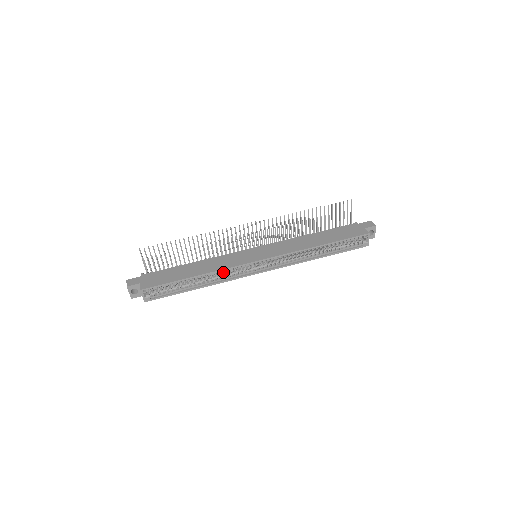
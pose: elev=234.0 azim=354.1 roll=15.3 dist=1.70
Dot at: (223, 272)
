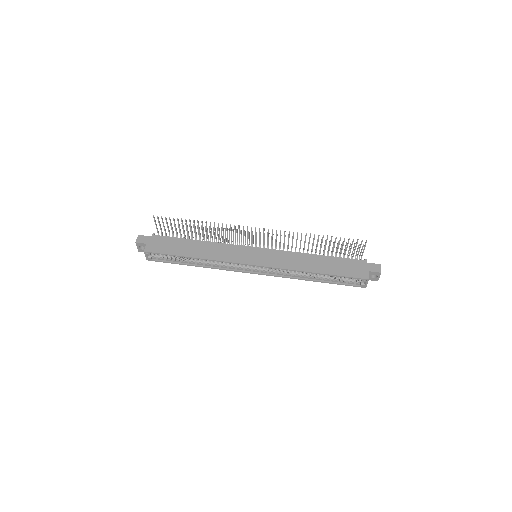
Dot at: occluded
